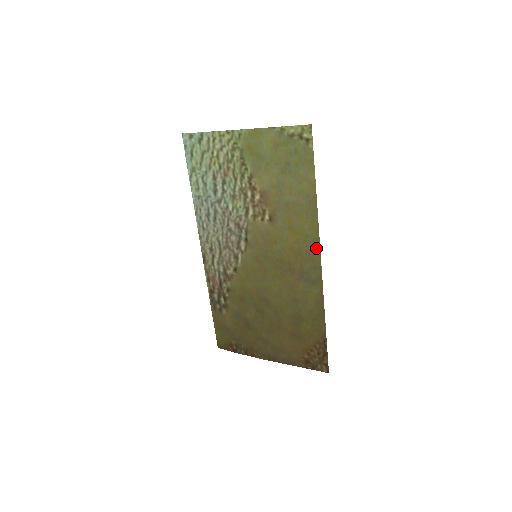
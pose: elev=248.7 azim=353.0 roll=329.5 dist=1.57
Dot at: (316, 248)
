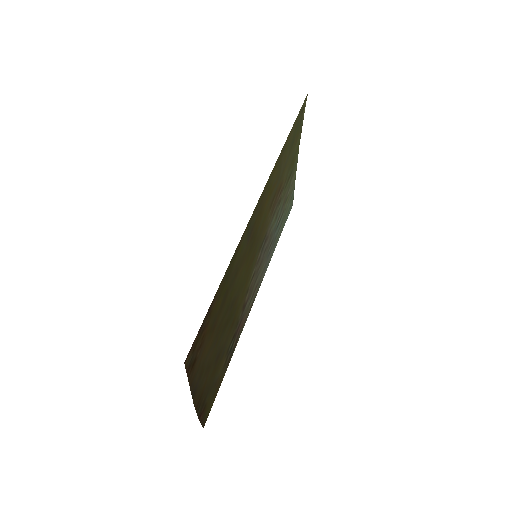
Dot at: (266, 188)
